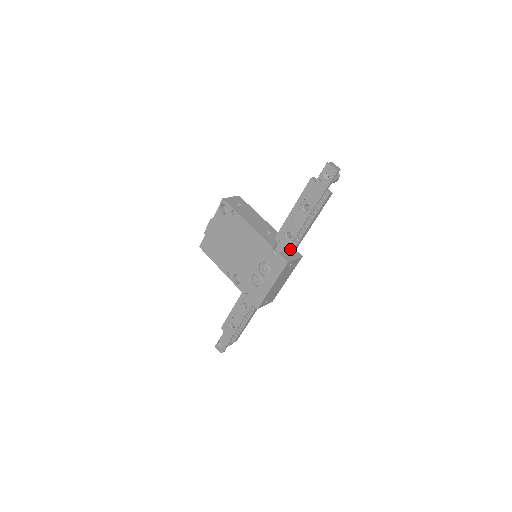
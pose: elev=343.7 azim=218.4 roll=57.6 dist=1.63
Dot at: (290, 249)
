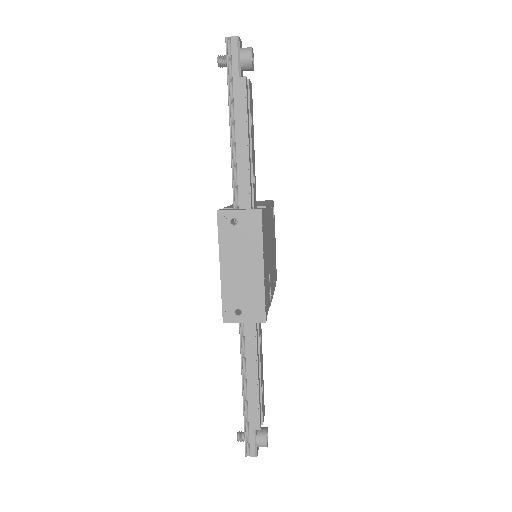
Dot at: (244, 203)
